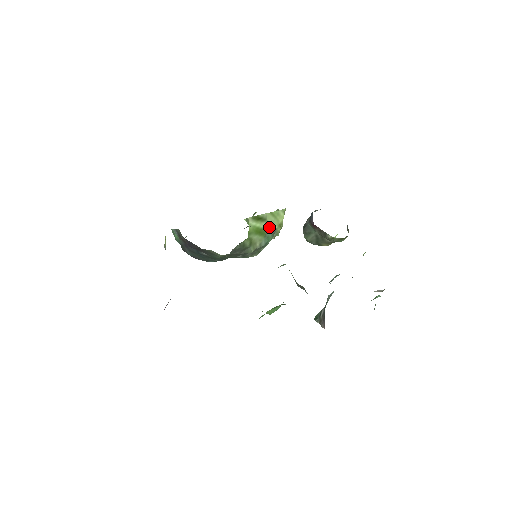
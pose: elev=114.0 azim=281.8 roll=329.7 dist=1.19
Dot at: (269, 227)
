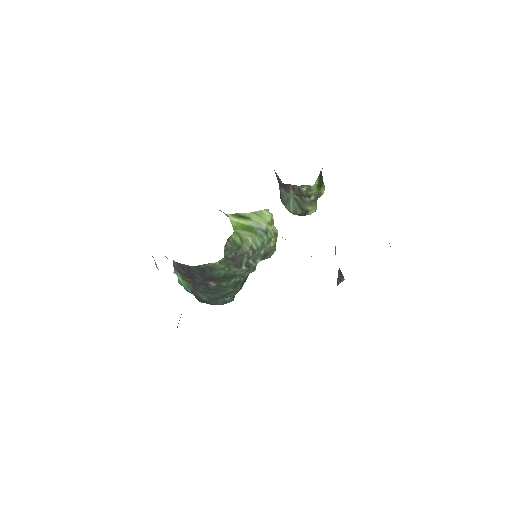
Dot at: (257, 225)
